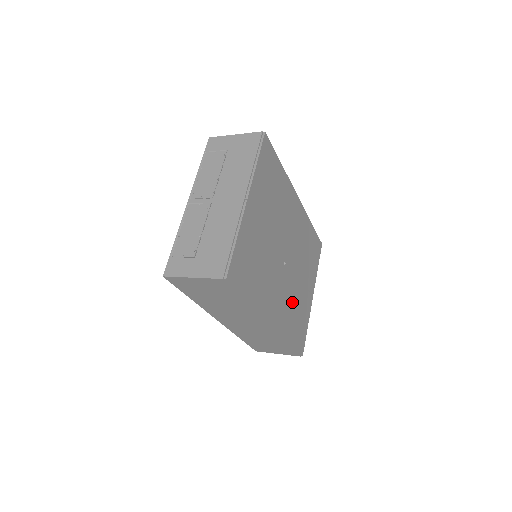
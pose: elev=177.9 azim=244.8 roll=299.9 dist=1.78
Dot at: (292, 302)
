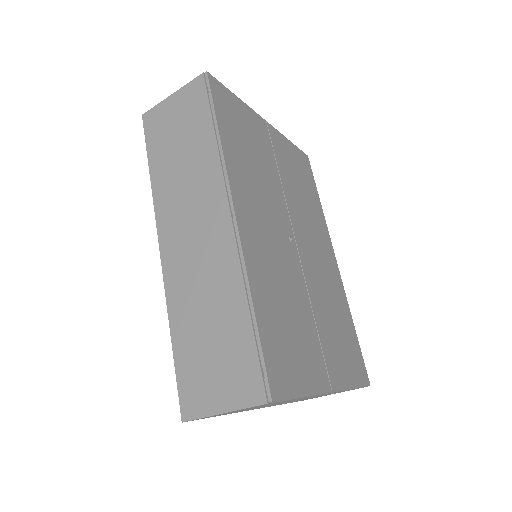
Dot at: (284, 290)
